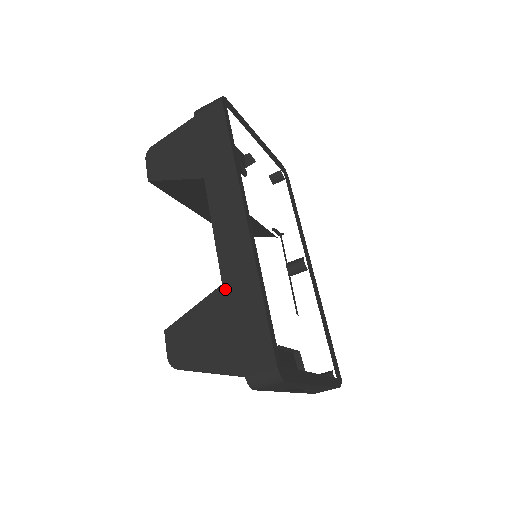
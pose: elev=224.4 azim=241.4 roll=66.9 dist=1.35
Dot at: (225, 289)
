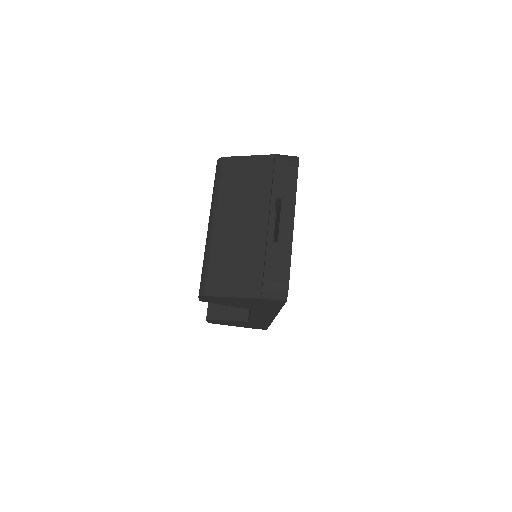
Dot at: occluded
